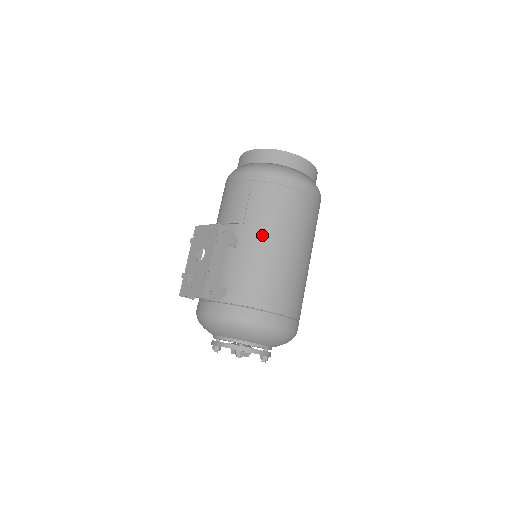
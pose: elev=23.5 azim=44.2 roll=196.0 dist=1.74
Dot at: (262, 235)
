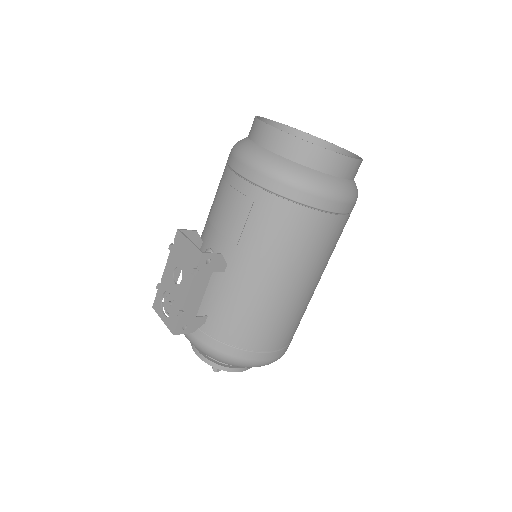
Dot at: (258, 267)
